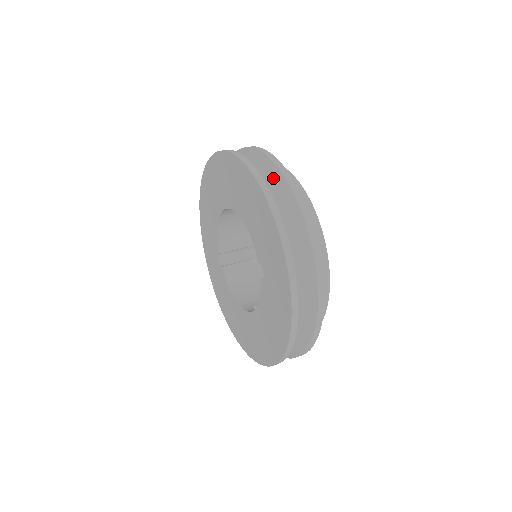
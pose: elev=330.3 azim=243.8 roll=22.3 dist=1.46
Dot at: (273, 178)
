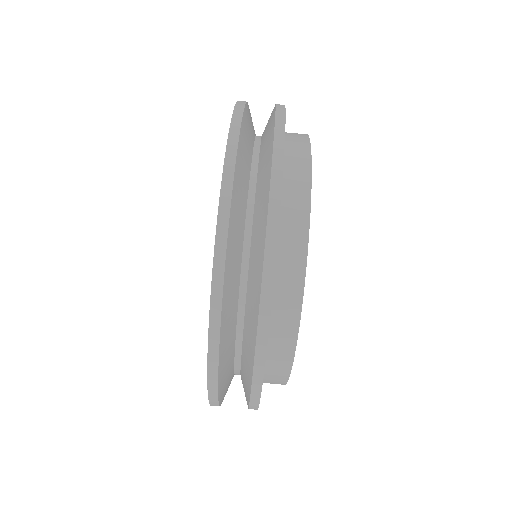
Dot at: (246, 376)
